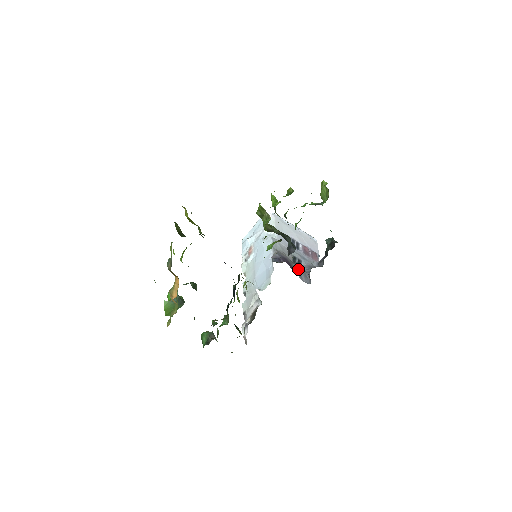
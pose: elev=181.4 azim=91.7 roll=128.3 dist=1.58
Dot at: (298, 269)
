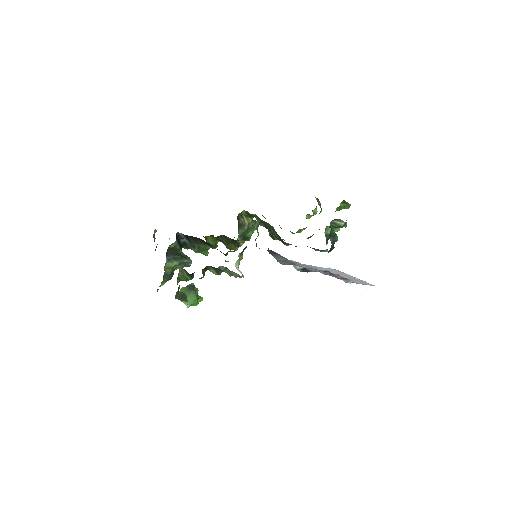
Dot at: (287, 262)
